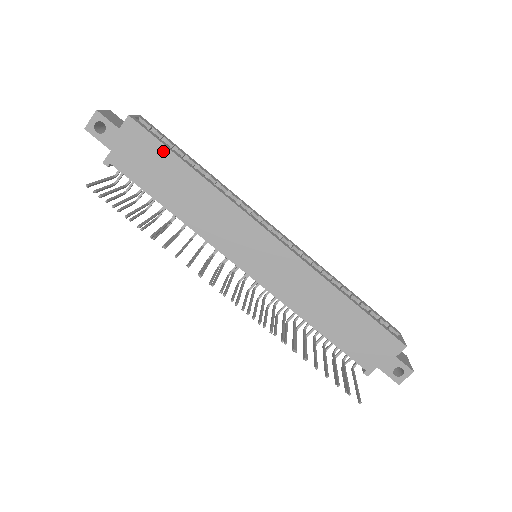
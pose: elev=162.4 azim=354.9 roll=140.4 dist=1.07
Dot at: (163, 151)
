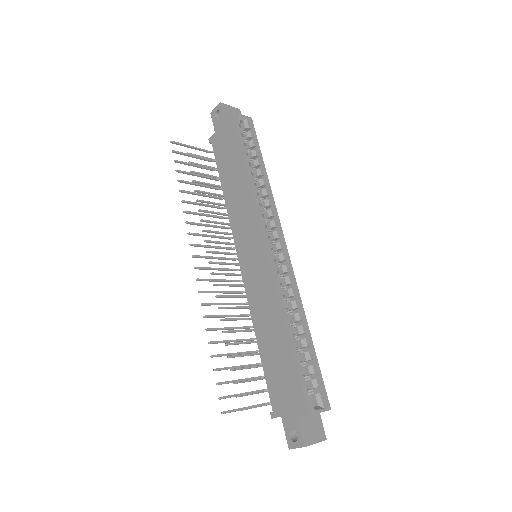
Dot at: (236, 143)
